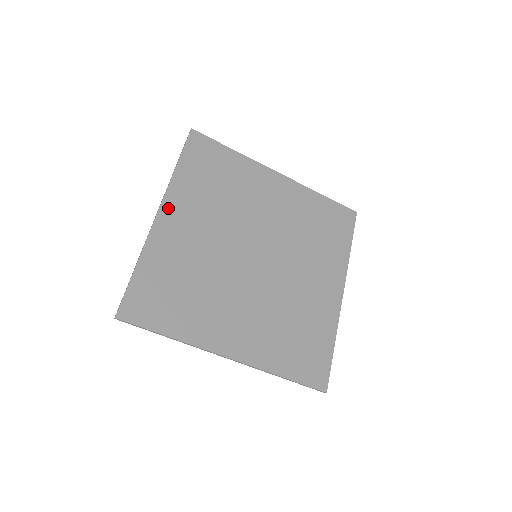
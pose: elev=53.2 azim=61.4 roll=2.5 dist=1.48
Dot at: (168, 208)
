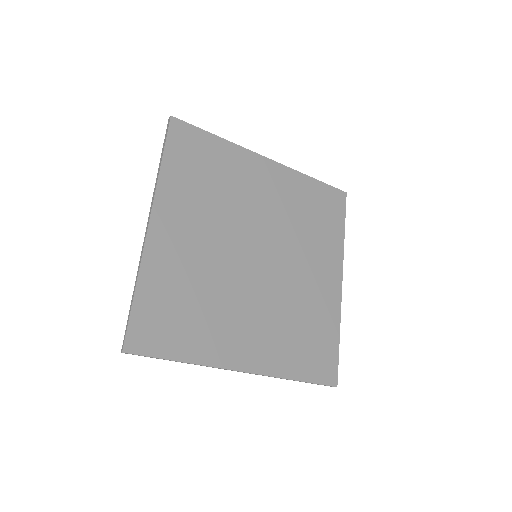
Dot at: (159, 216)
